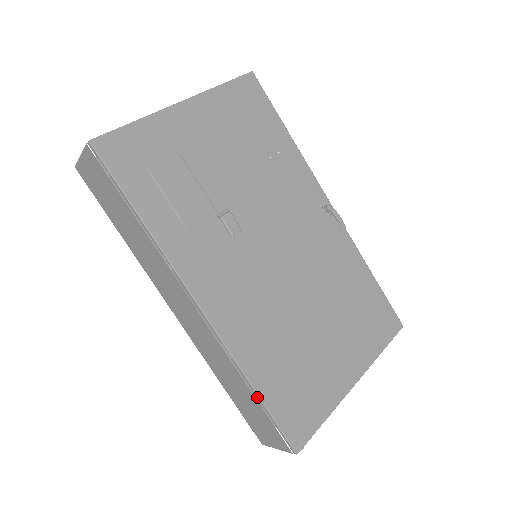
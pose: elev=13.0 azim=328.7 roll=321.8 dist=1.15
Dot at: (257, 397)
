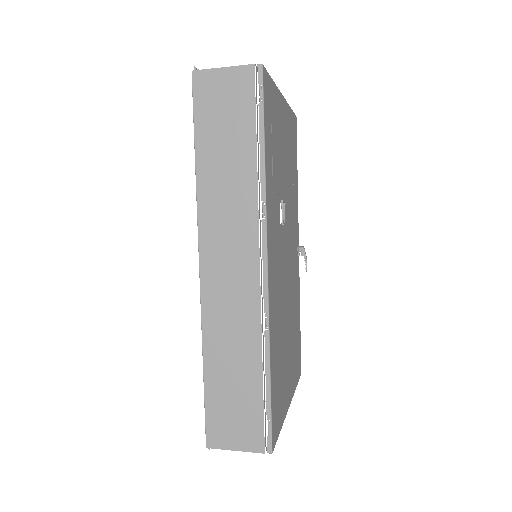
Dot at: (267, 380)
